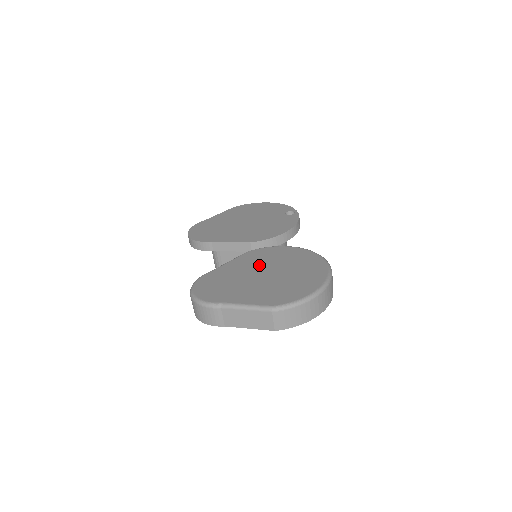
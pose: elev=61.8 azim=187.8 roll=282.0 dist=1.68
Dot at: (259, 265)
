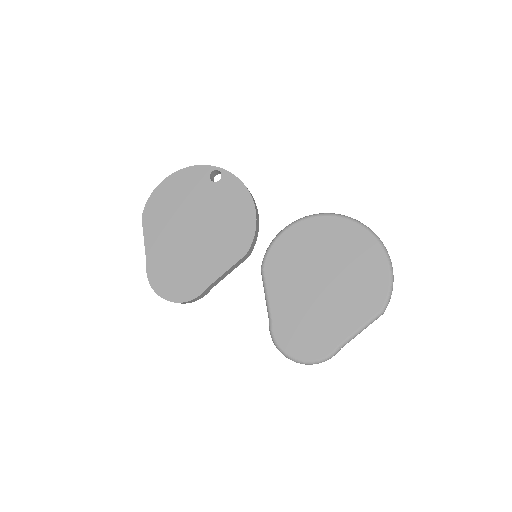
Dot at: (301, 276)
